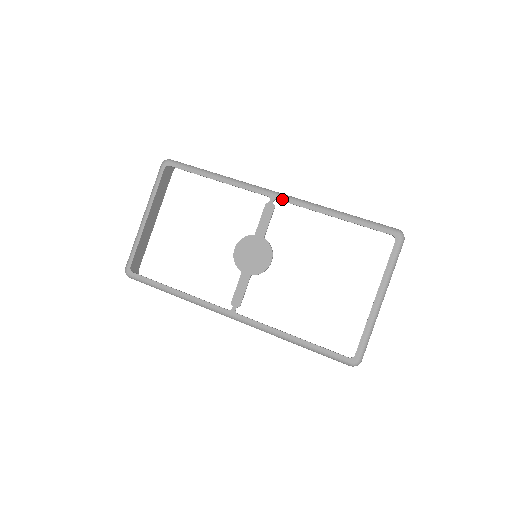
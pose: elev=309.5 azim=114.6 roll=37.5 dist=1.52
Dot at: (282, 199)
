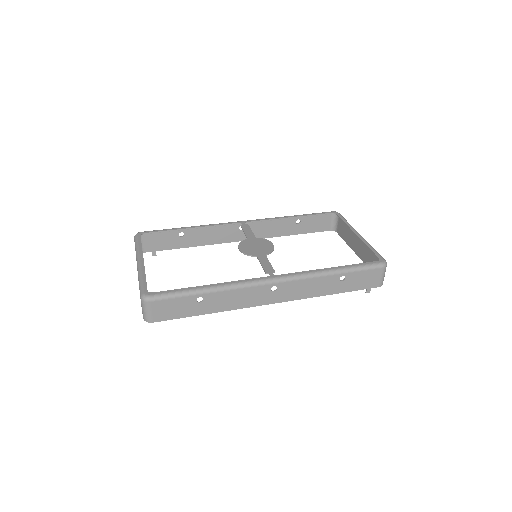
Dot at: (250, 221)
